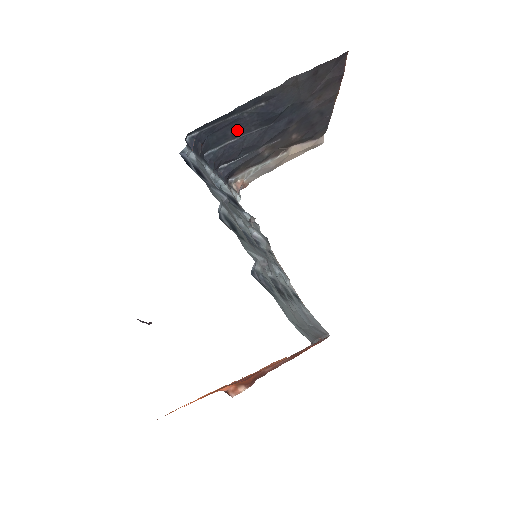
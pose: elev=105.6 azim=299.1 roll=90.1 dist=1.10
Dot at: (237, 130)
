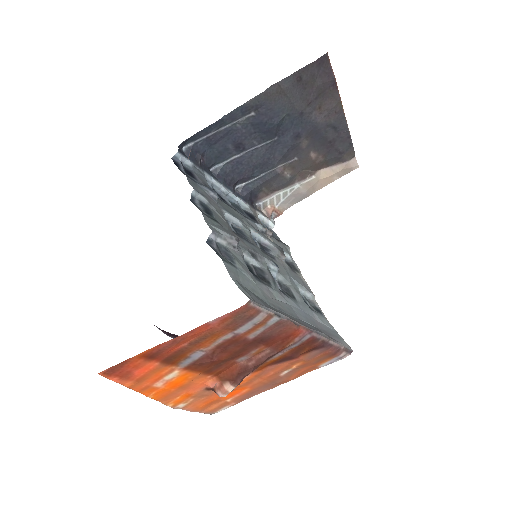
Dot at: (238, 144)
